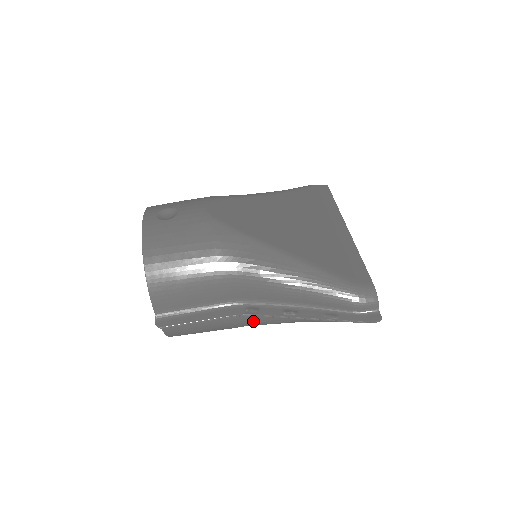
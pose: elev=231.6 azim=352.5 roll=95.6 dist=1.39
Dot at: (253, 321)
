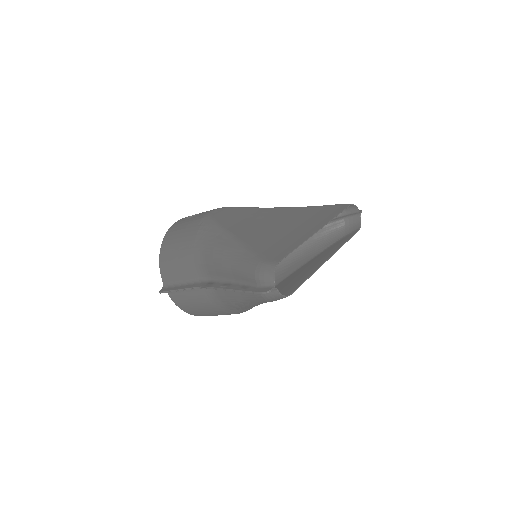
Dot at: (222, 300)
